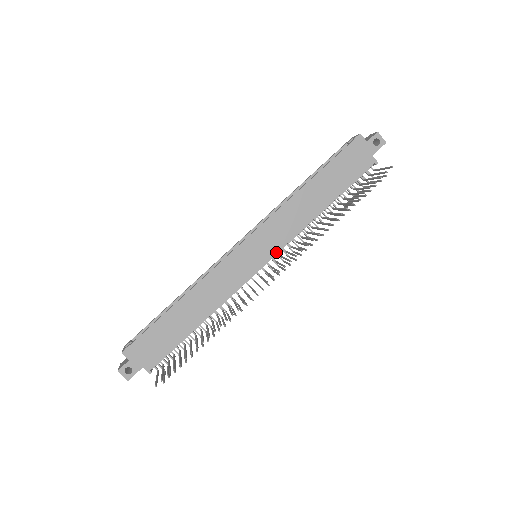
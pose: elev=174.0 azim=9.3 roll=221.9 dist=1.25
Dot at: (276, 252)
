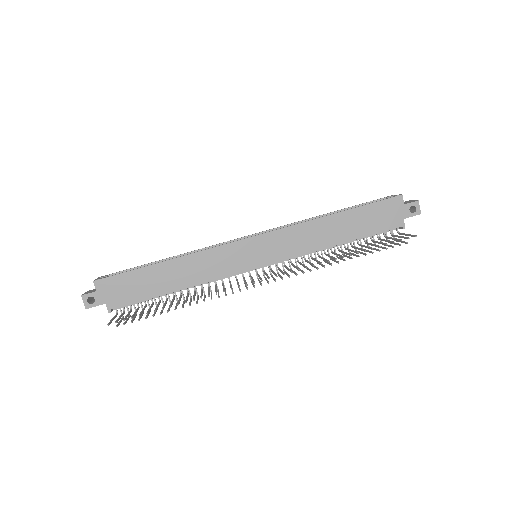
Dot at: (276, 261)
